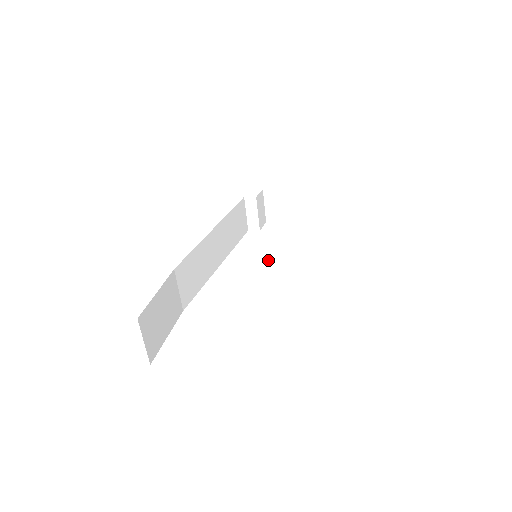
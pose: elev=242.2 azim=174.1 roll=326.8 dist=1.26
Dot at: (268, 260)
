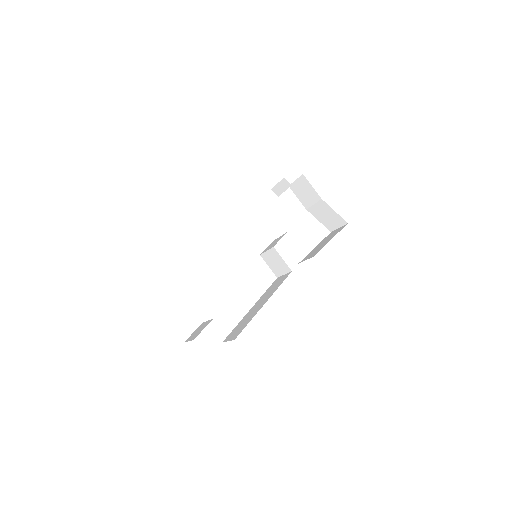
Dot at: (263, 254)
